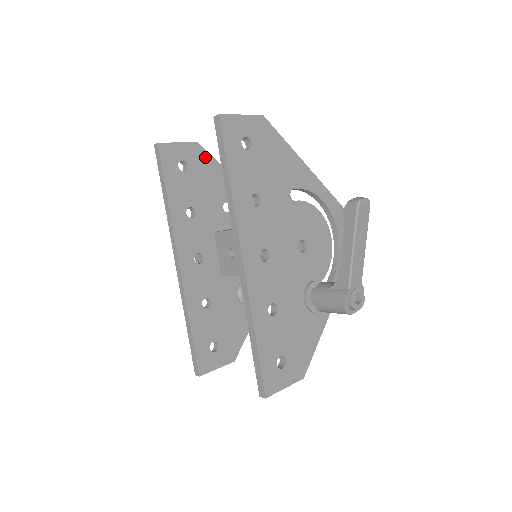
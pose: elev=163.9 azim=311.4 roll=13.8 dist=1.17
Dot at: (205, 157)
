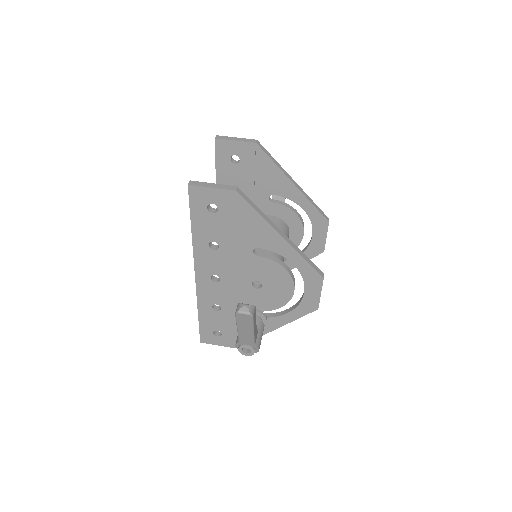
Dot at: (261, 156)
